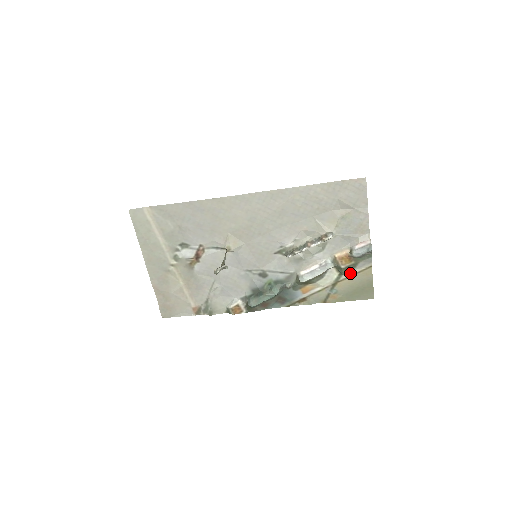
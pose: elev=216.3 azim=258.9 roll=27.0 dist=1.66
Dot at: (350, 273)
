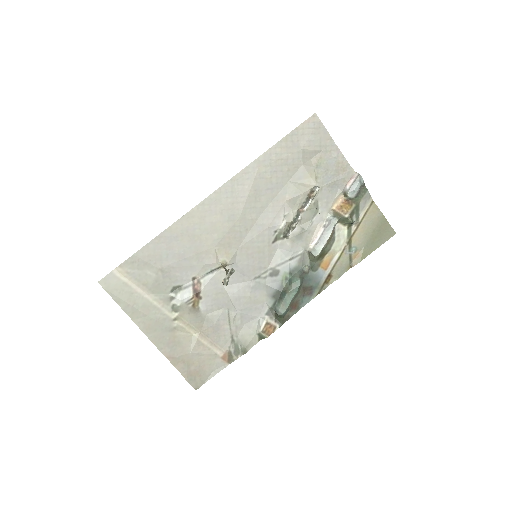
Dot at: (357, 220)
